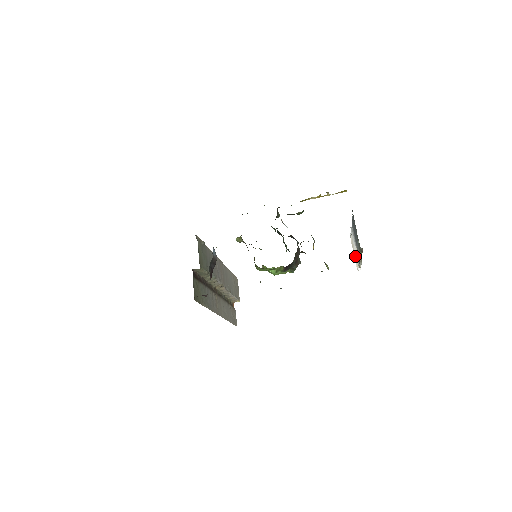
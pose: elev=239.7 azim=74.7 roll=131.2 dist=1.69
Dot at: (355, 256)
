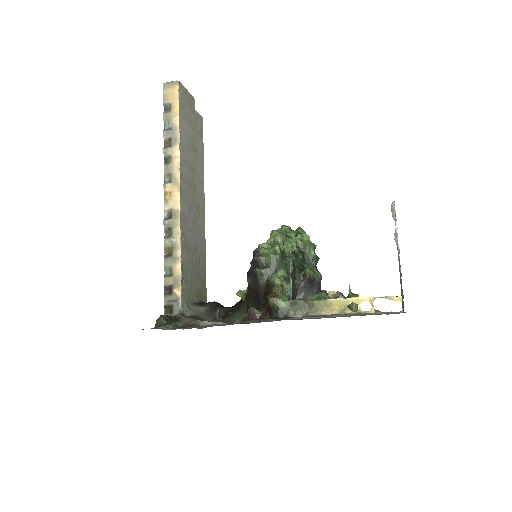
Dot at: occluded
